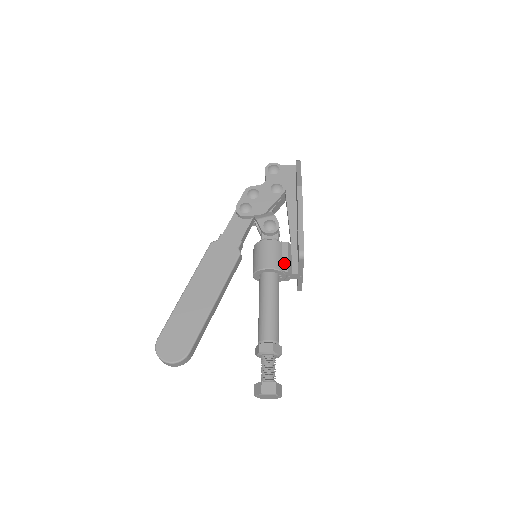
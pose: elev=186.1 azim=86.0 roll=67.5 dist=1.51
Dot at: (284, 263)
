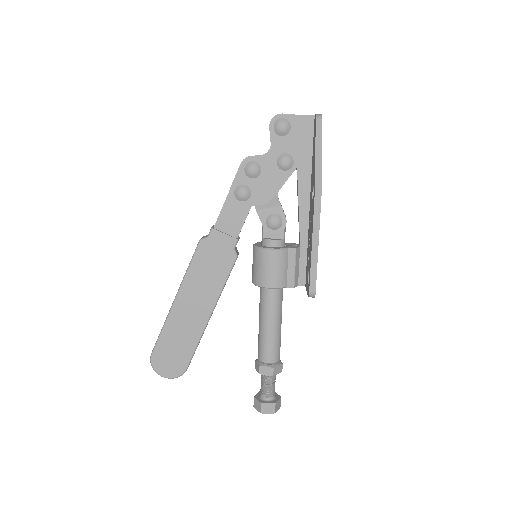
Dot at: (290, 277)
